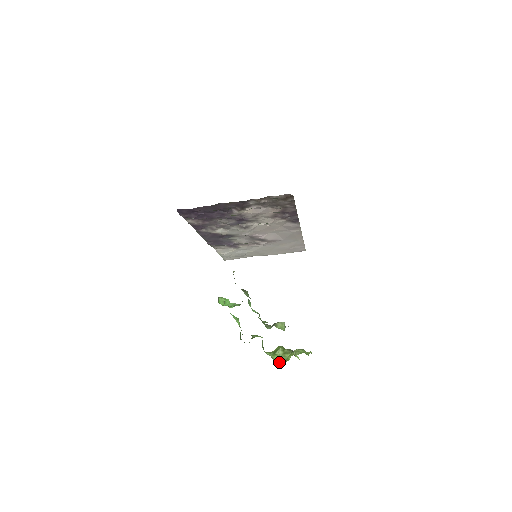
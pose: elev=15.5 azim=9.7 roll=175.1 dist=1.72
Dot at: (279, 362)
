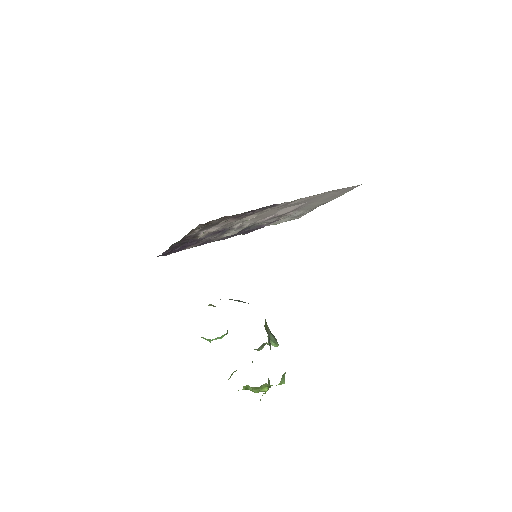
Dot at: occluded
